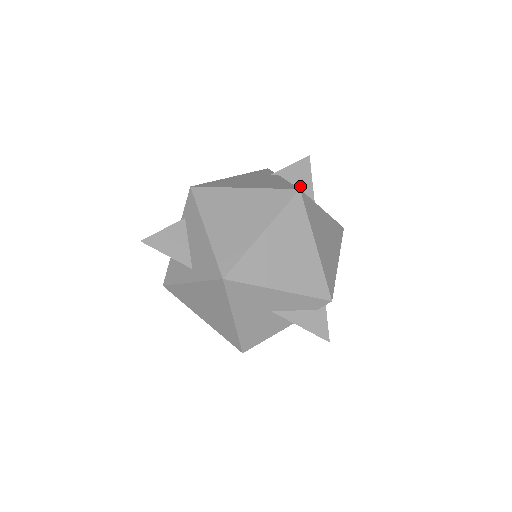
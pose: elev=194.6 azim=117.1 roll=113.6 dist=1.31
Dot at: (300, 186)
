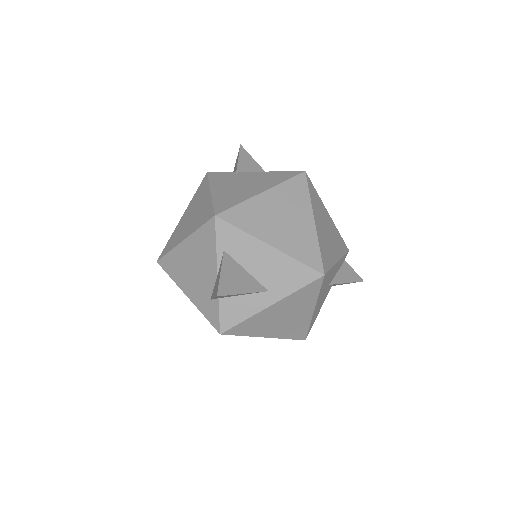
Dot at: occluded
